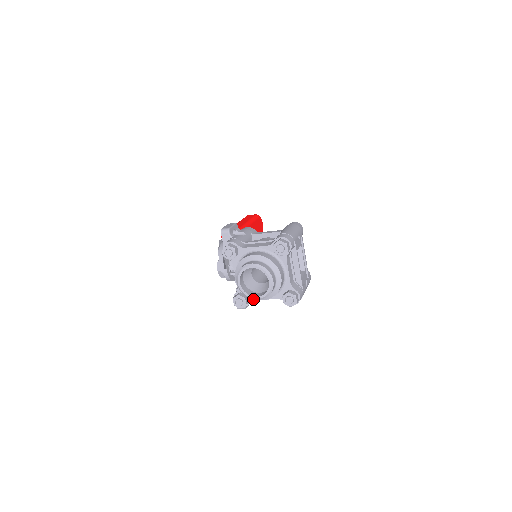
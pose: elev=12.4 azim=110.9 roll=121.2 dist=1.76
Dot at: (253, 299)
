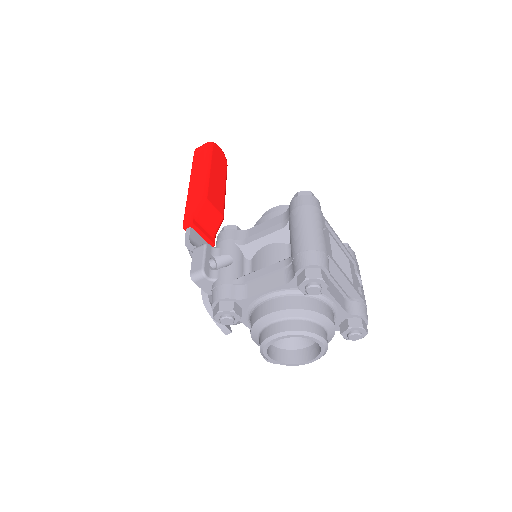
Dot at: occluded
